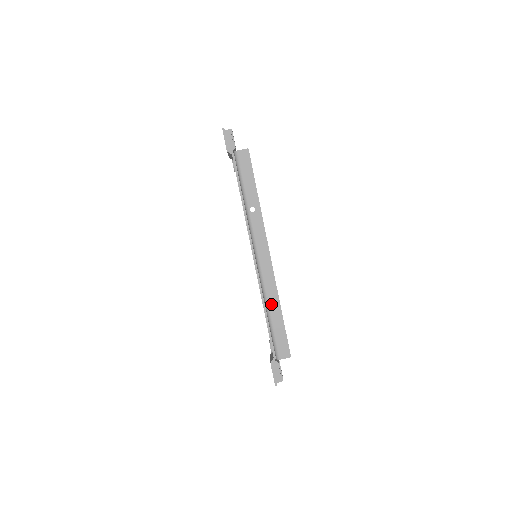
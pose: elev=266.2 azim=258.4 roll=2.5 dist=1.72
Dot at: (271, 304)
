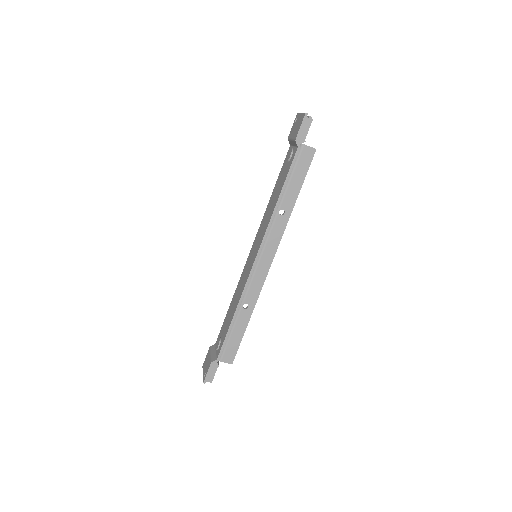
Dot at: (244, 310)
